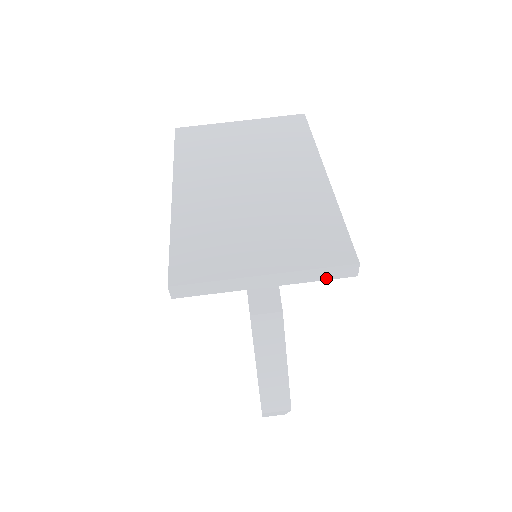
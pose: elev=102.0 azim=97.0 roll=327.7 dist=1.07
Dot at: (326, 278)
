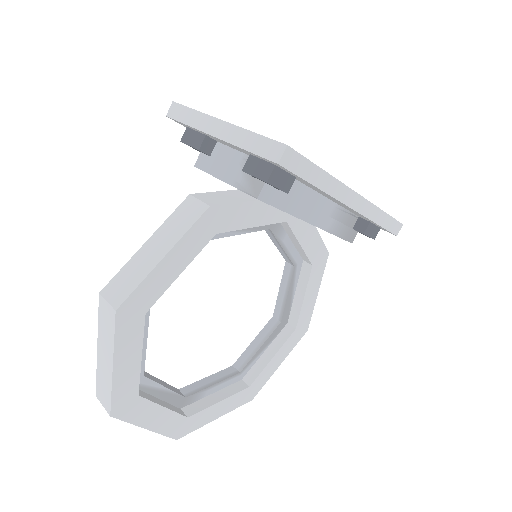
Dot at: (256, 151)
